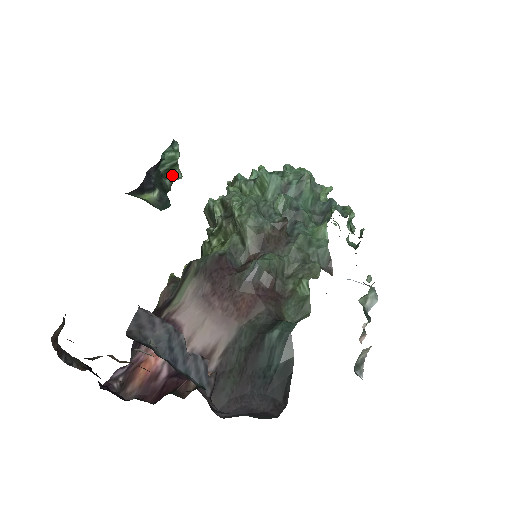
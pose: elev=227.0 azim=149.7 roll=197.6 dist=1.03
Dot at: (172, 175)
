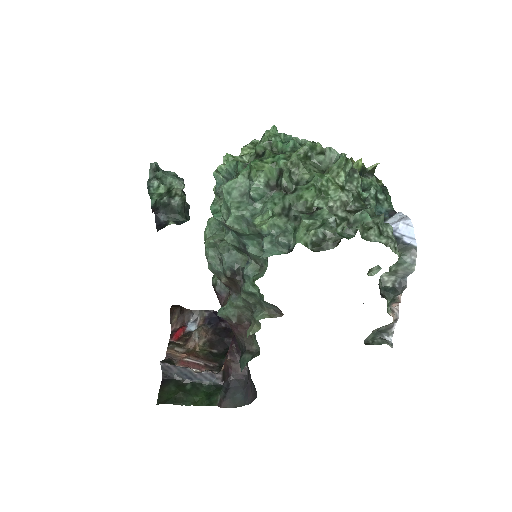
Dot at: (176, 191)
